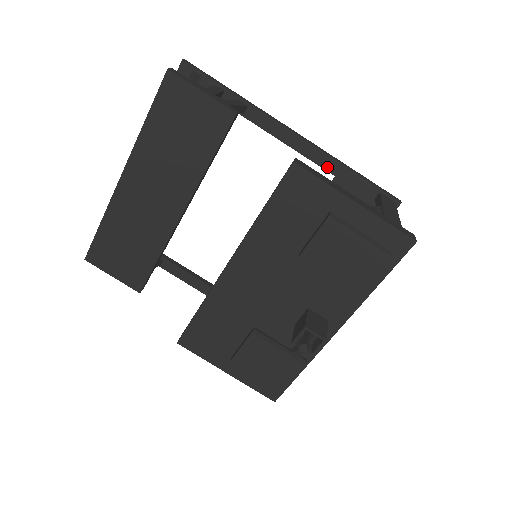
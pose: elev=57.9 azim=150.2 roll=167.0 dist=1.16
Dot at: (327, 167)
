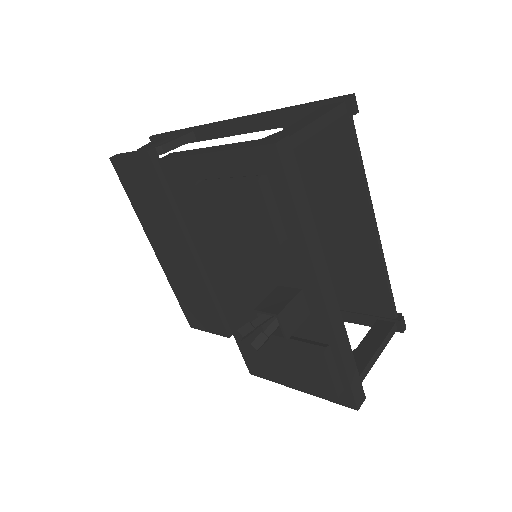
Dot at: (269, 126)
